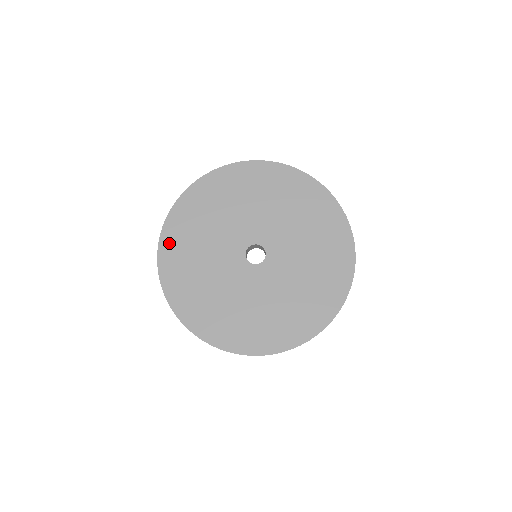
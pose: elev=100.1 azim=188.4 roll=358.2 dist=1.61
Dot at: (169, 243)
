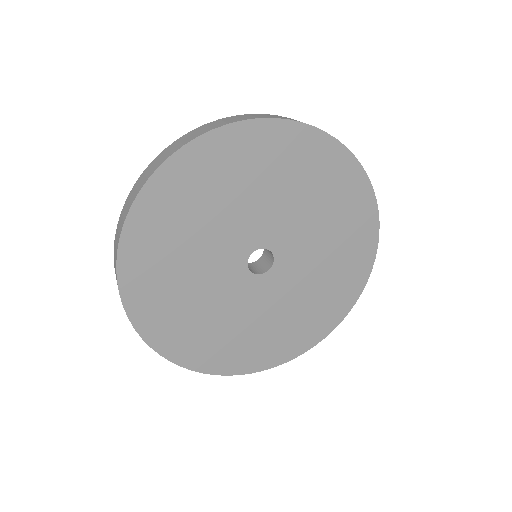
Dot at: (161, 336)
